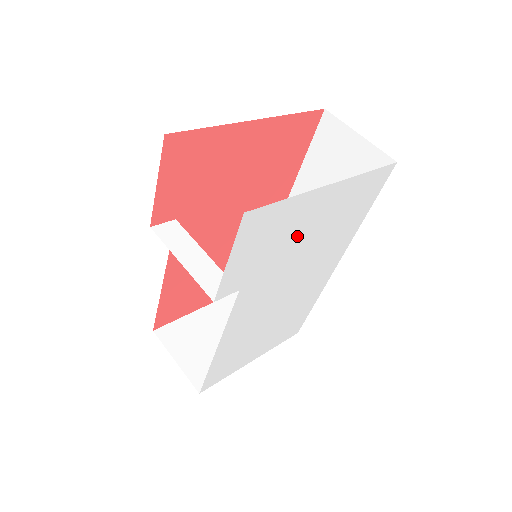
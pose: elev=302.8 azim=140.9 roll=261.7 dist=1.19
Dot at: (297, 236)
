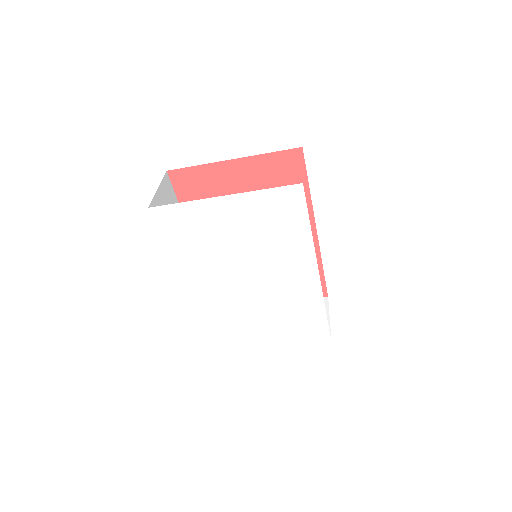
Dot at: (221, 233)
